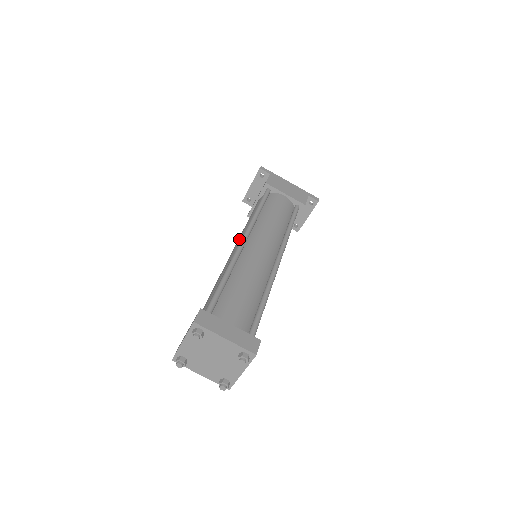
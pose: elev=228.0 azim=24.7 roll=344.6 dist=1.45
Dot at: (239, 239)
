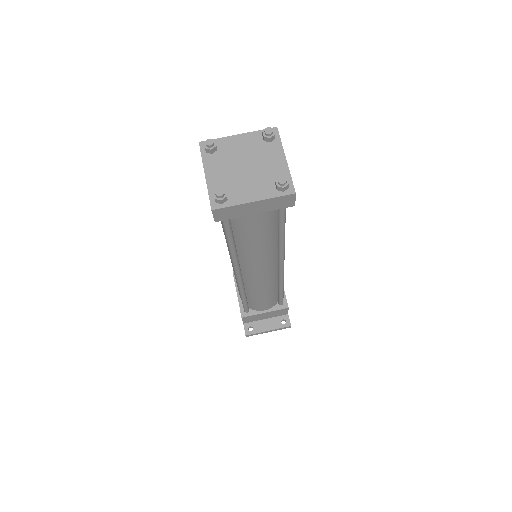
Dot at: occluded
